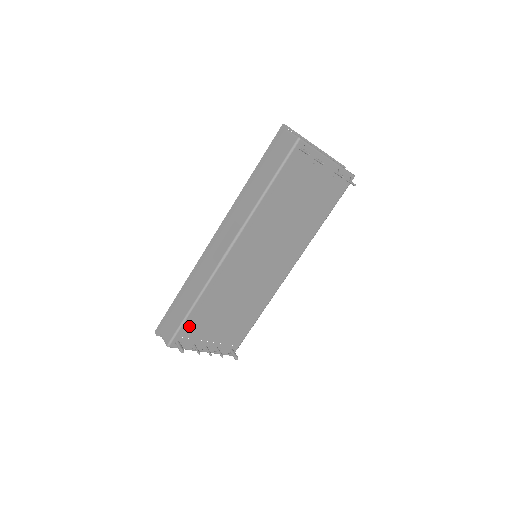
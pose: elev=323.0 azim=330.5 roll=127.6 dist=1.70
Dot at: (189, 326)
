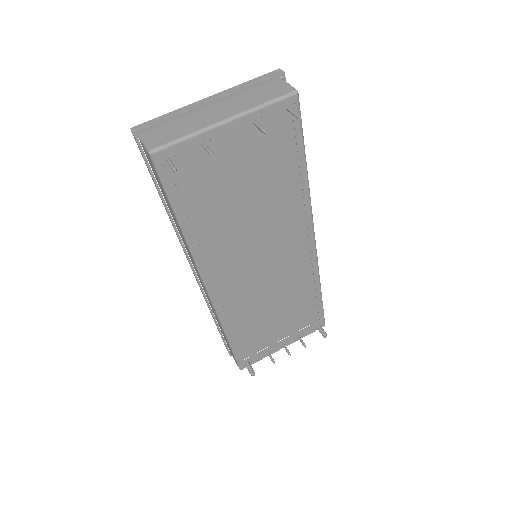
Dot at: (243, 350)
